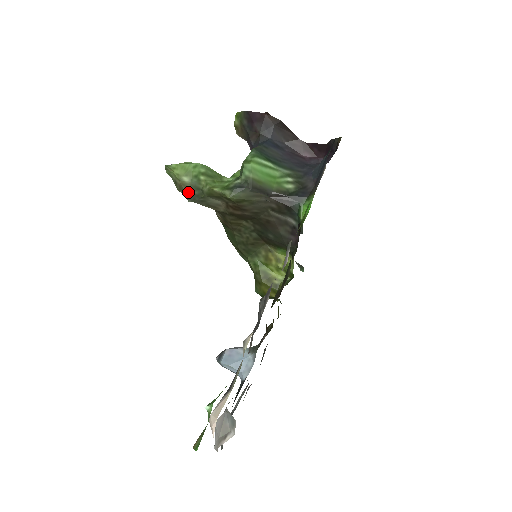
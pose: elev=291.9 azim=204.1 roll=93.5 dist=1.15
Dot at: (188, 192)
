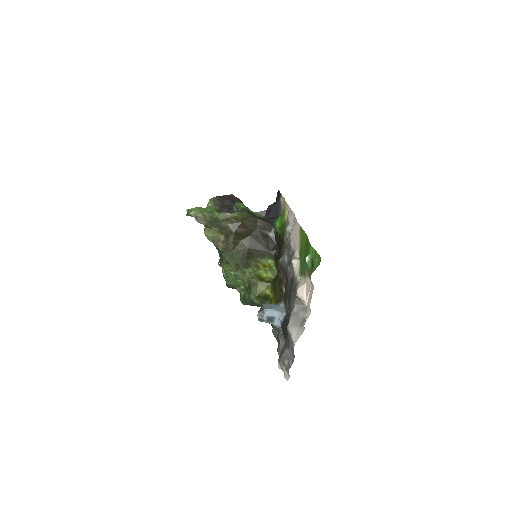
Dot at: (207, 221)
